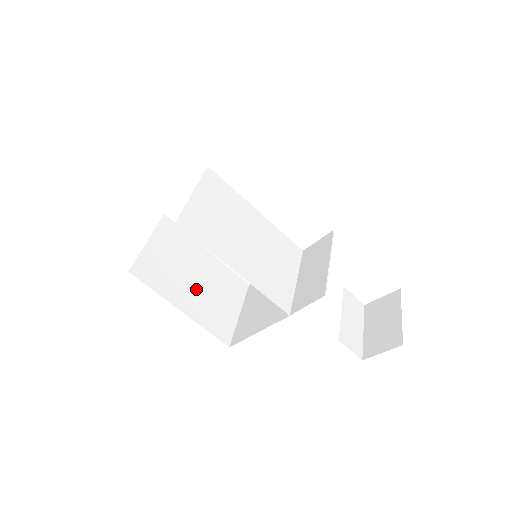
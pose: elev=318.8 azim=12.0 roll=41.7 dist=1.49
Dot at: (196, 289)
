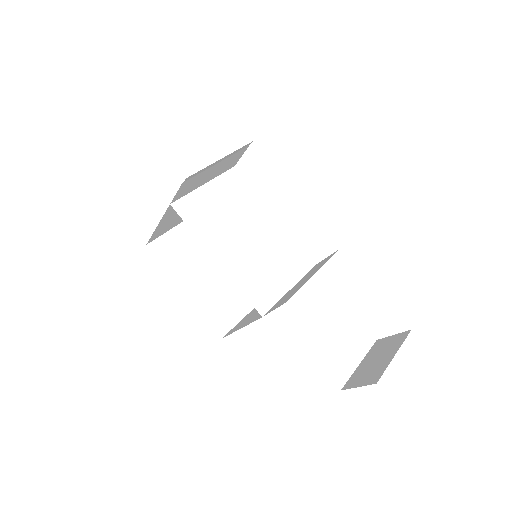
Dot at: (209, 278)
